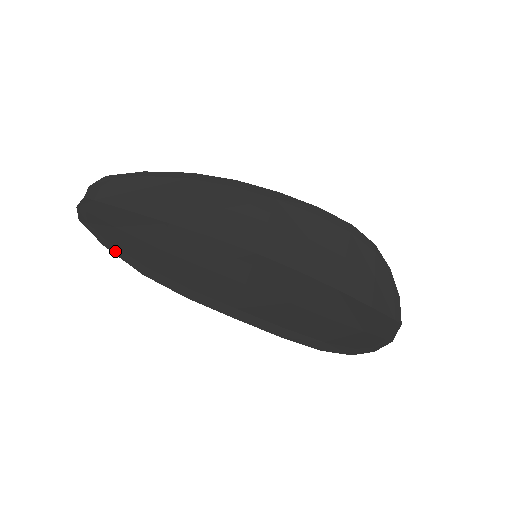
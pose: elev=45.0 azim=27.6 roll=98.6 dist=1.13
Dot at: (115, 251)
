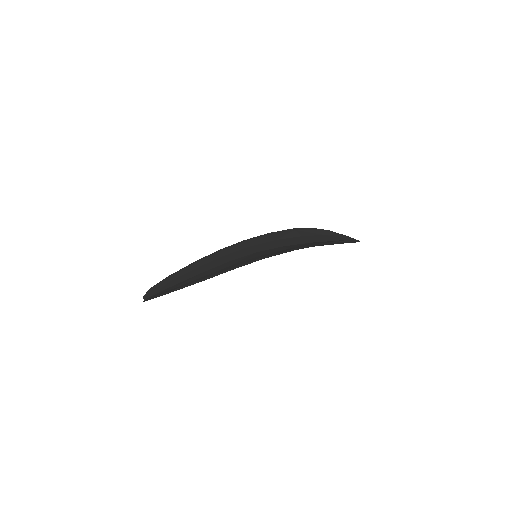
Dot at: (179, 289)
